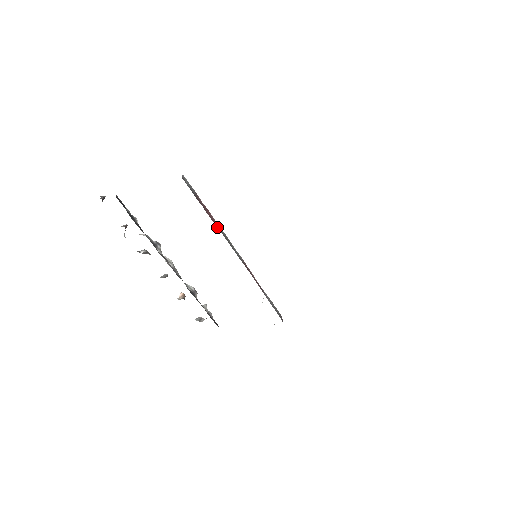
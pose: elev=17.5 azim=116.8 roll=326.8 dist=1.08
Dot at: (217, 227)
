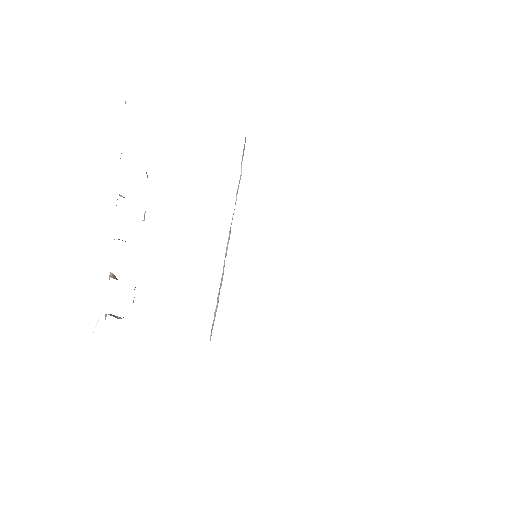
Dot at: occluded
